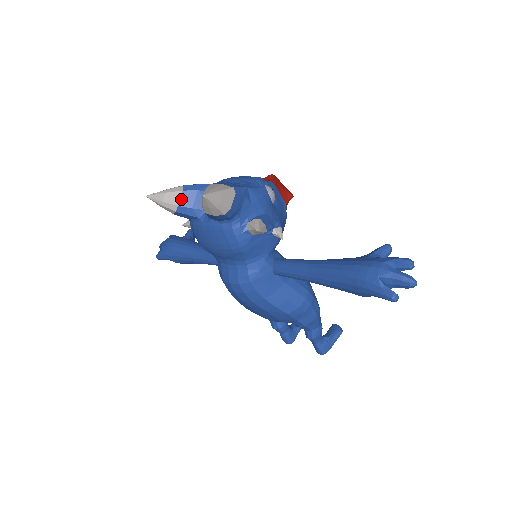
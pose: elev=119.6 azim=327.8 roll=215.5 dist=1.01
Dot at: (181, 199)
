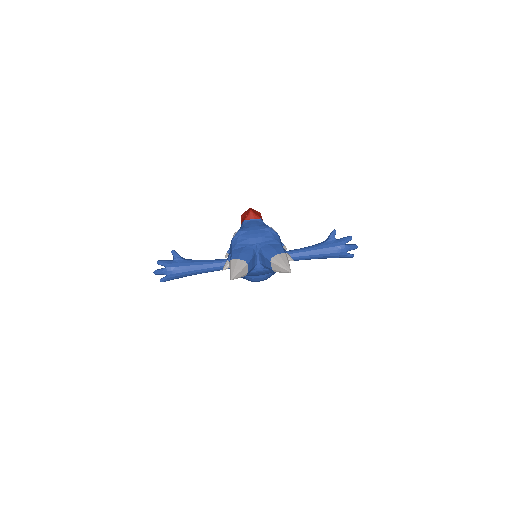
Dot at: (248, 269)
